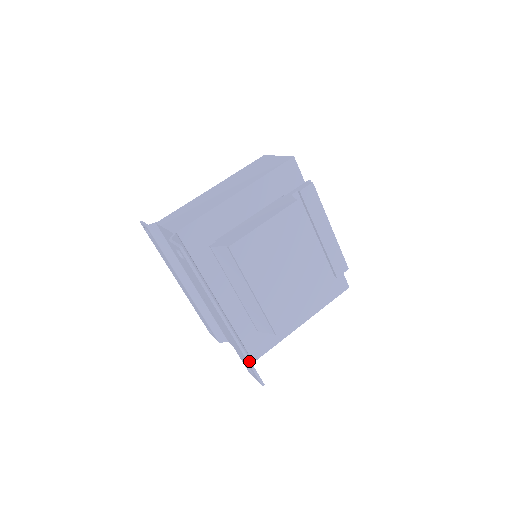
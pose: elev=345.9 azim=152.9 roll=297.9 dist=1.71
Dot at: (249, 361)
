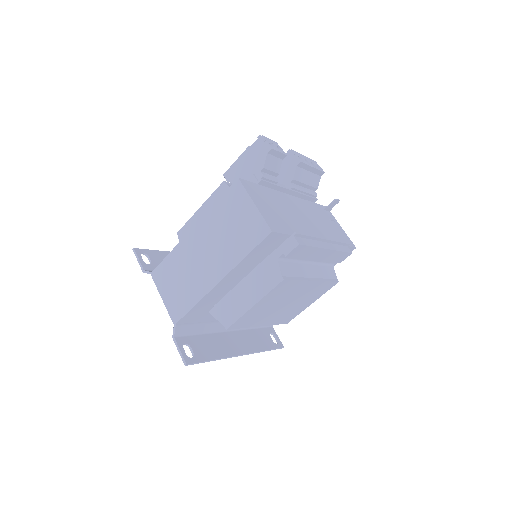
Dot at: (267, 350)
